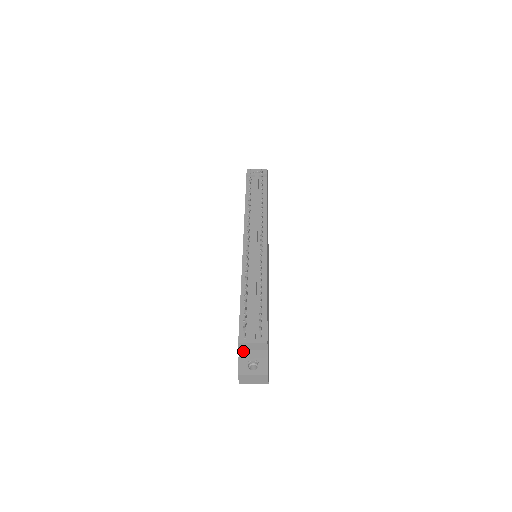
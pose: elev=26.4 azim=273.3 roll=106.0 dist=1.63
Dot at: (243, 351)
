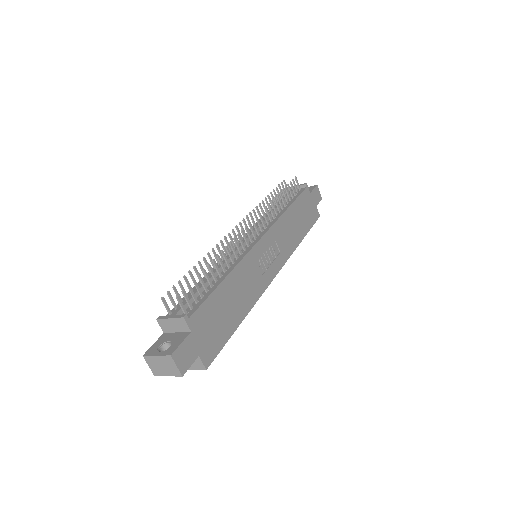
Dot at: (166, 333)
